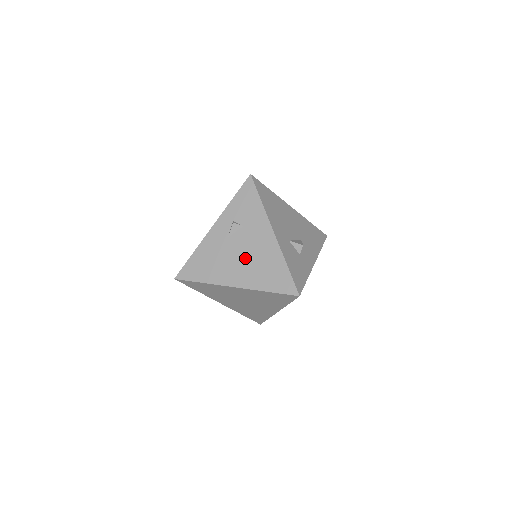
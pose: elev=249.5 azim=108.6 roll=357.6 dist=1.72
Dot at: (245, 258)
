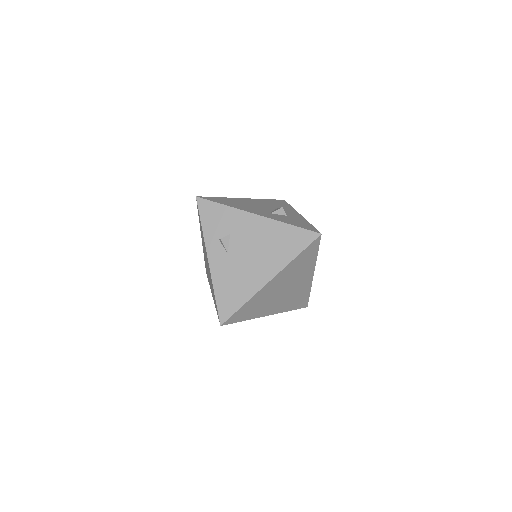
Dot at: (256, 253)
